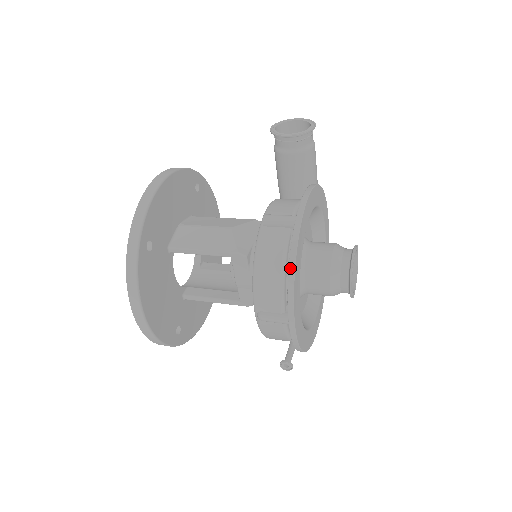
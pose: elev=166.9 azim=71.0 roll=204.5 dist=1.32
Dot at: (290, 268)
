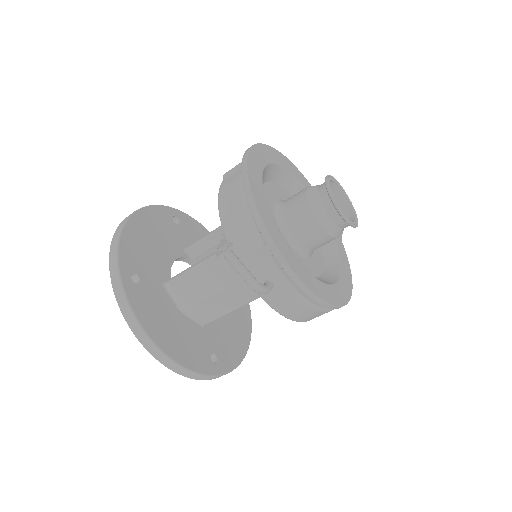
Dot at: occluded
